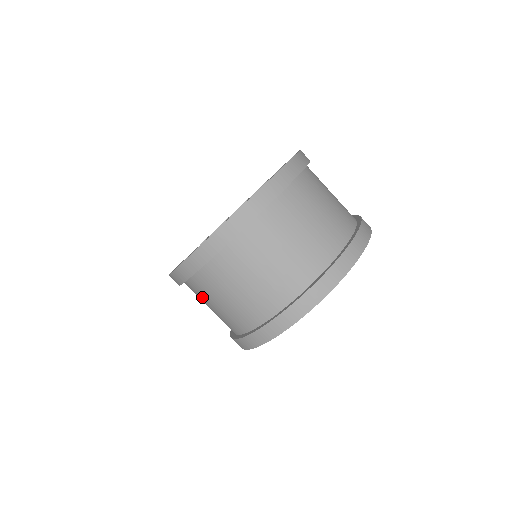
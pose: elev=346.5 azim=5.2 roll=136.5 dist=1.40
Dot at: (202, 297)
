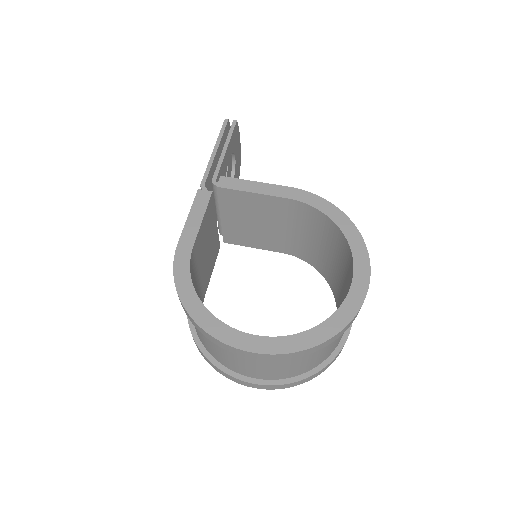
Dot at: occluded
